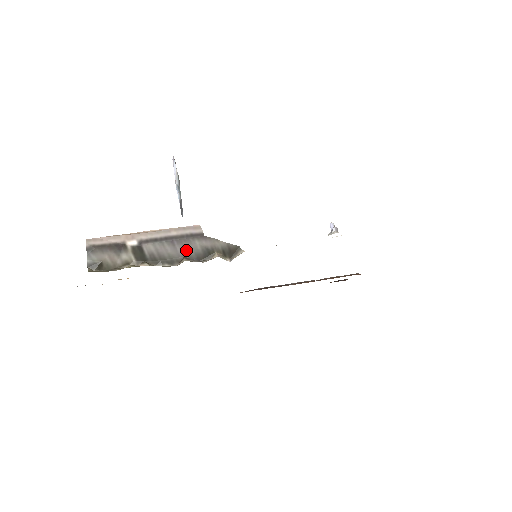
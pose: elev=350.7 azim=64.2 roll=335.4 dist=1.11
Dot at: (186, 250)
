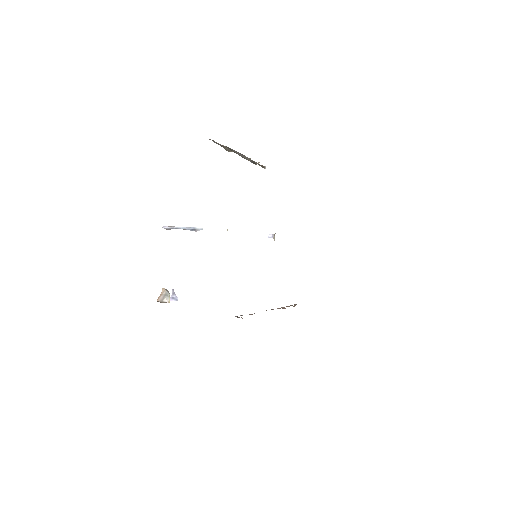
Dot at: (246, 158)
